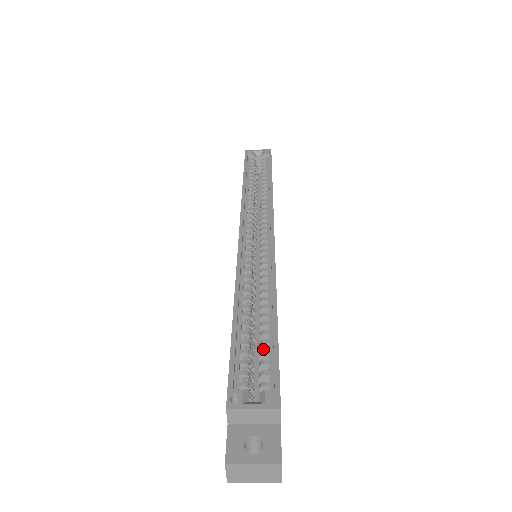
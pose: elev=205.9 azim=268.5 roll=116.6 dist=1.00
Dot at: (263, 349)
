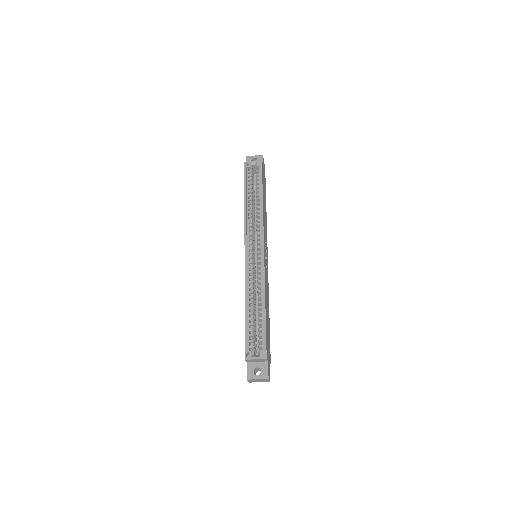
Dot at: (259, 328)
